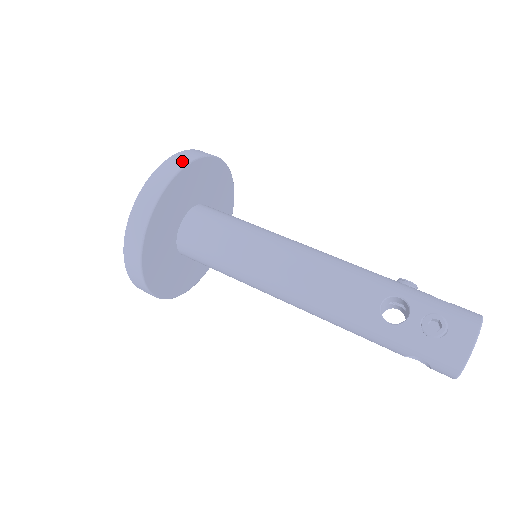
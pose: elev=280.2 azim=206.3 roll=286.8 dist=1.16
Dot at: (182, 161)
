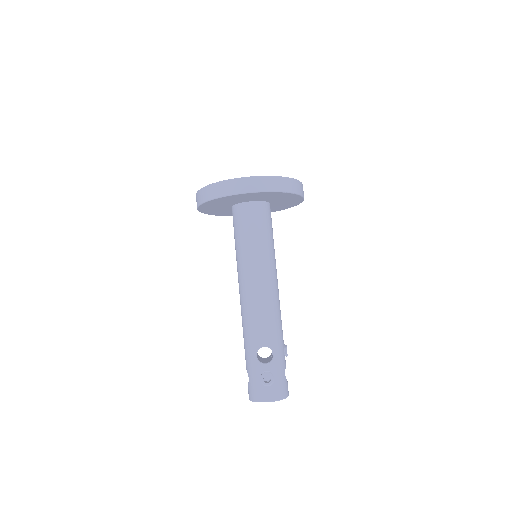
Dot at: (282, 187)
